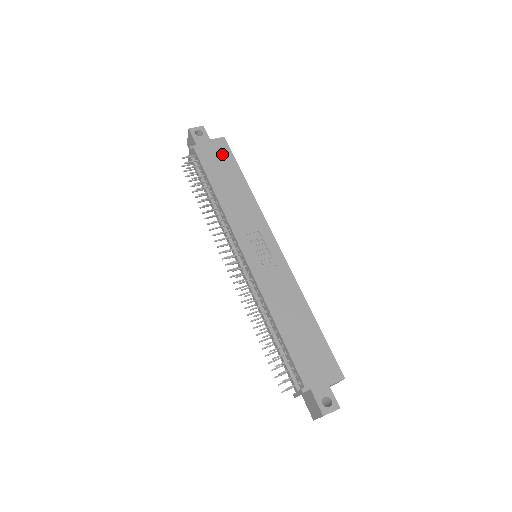
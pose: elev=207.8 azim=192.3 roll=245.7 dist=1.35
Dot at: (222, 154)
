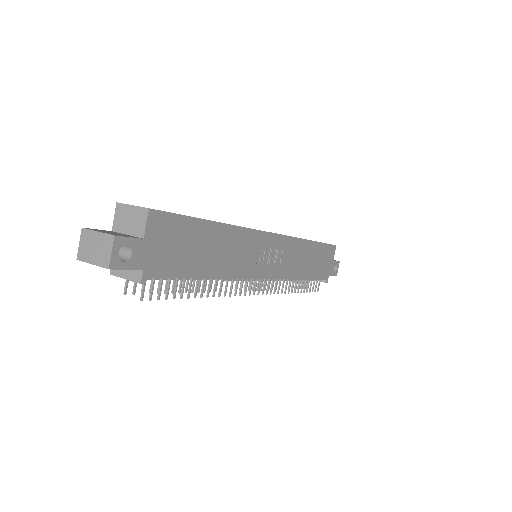
Dot at: (173, 234)
